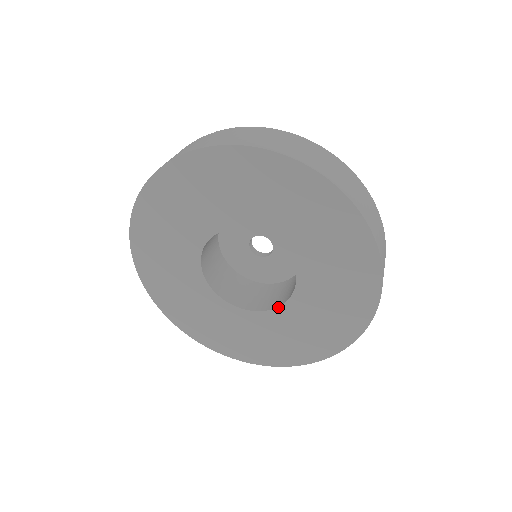
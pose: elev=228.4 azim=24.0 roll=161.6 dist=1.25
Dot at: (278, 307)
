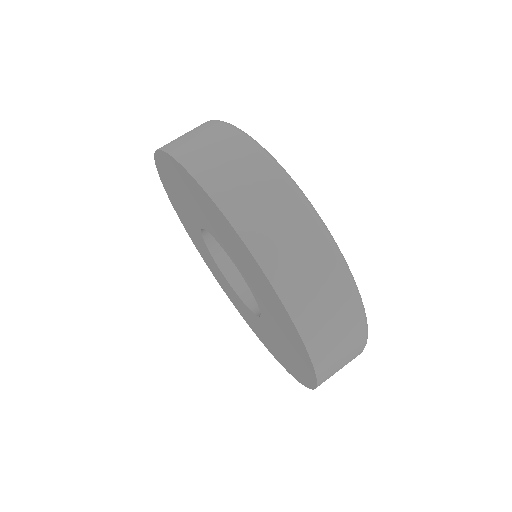
Dot at: (260, 309)
